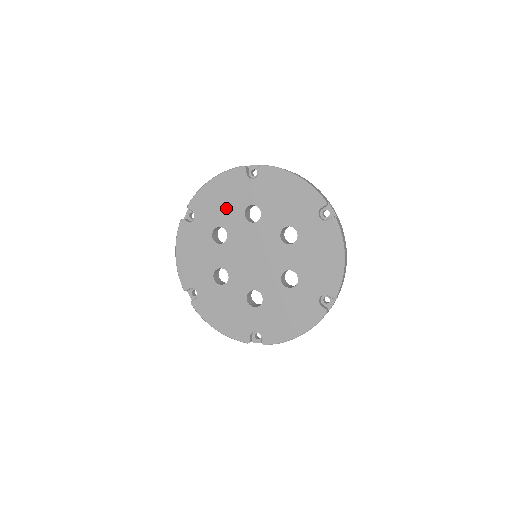
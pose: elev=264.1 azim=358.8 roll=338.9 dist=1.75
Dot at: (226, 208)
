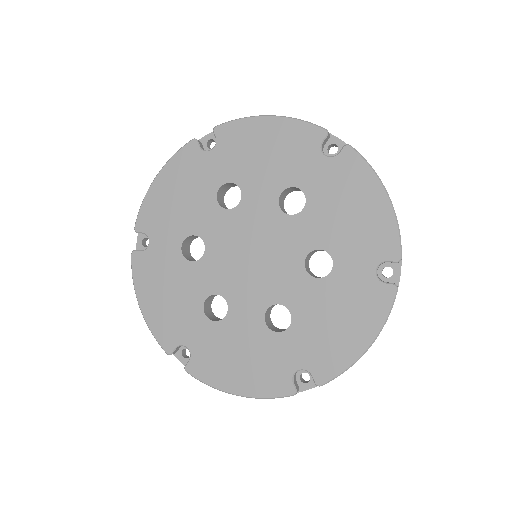
Dot at: (189, 206)
